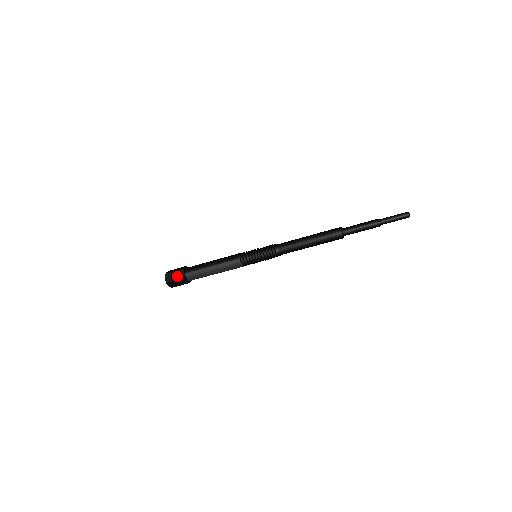
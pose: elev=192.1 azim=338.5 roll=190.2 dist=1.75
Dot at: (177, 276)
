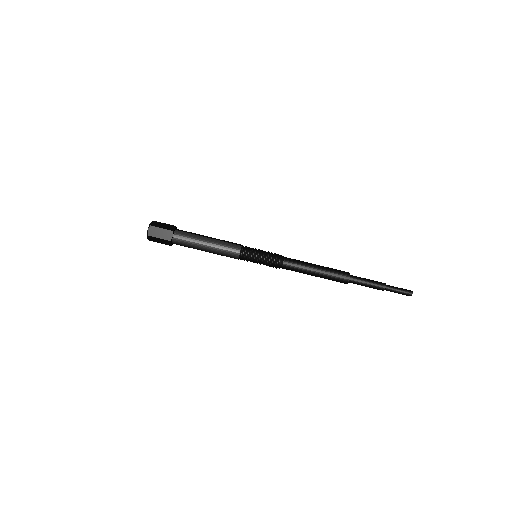
Dot at: (166, 227)
